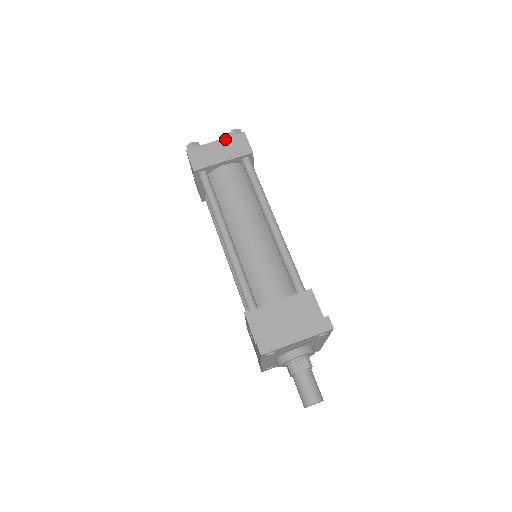
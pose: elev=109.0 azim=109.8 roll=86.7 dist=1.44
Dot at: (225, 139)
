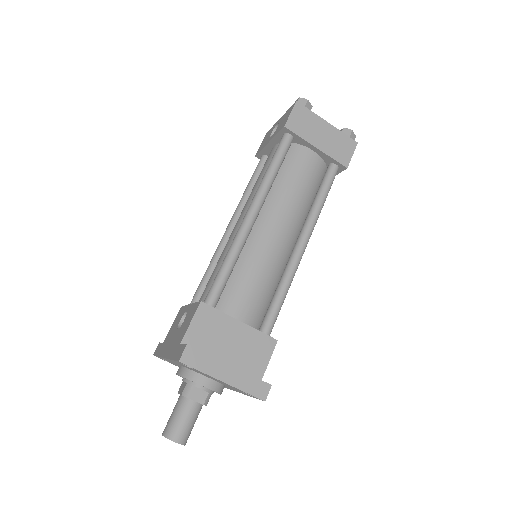
Dot at: (337, 130)
